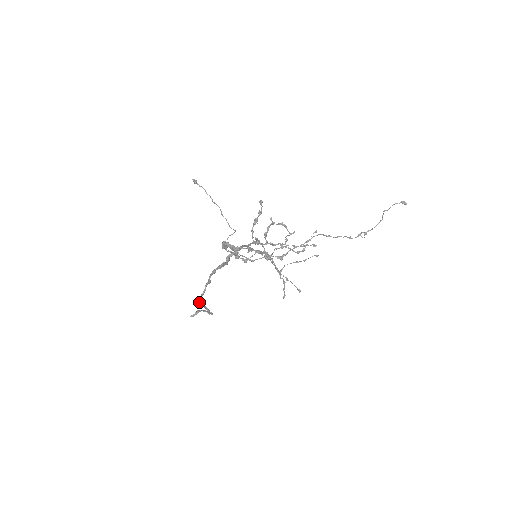
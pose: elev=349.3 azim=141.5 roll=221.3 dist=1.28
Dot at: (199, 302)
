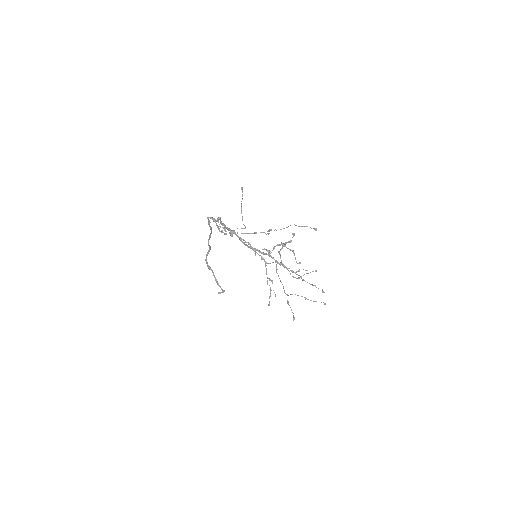
Dot at: (207, 264)
